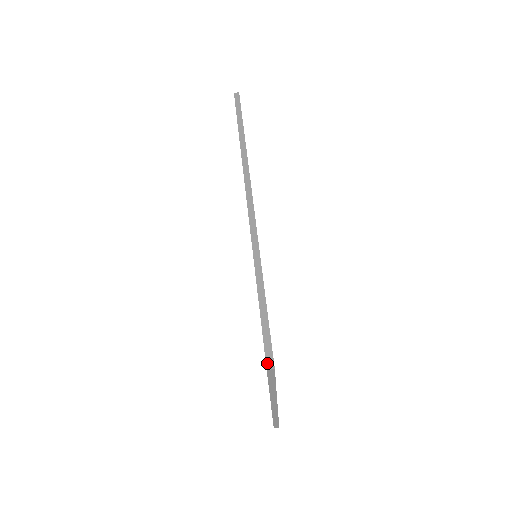
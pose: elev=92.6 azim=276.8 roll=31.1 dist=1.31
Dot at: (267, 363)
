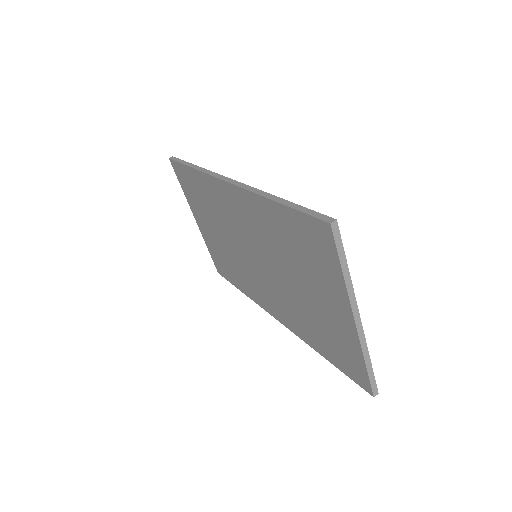
Dot at: (327, 221)
